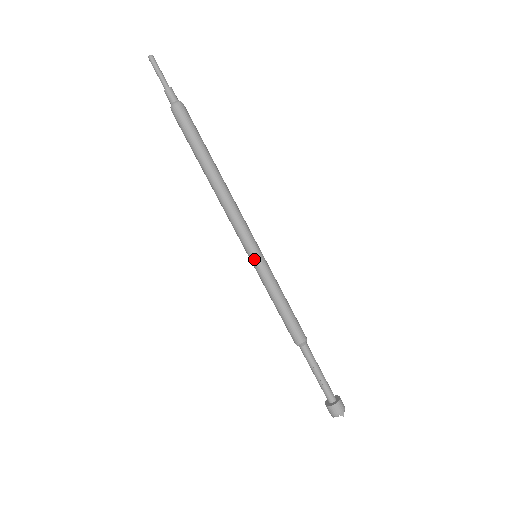
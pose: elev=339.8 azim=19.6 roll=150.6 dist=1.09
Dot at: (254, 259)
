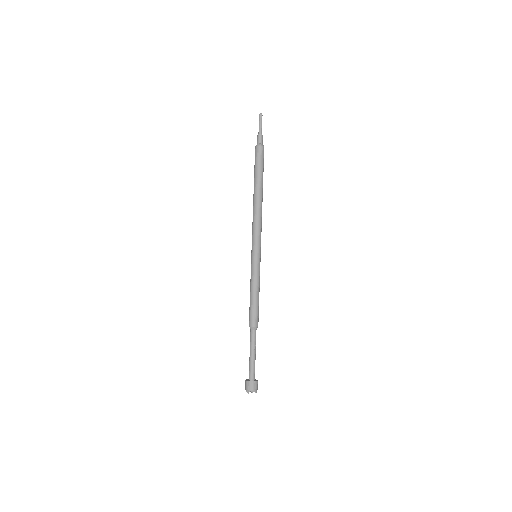
Dot at: (257, 256)
